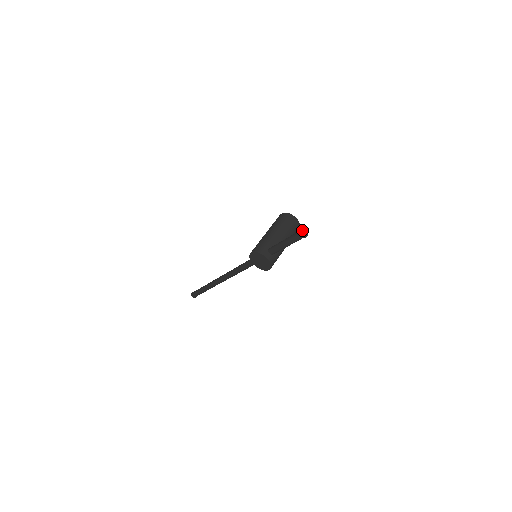
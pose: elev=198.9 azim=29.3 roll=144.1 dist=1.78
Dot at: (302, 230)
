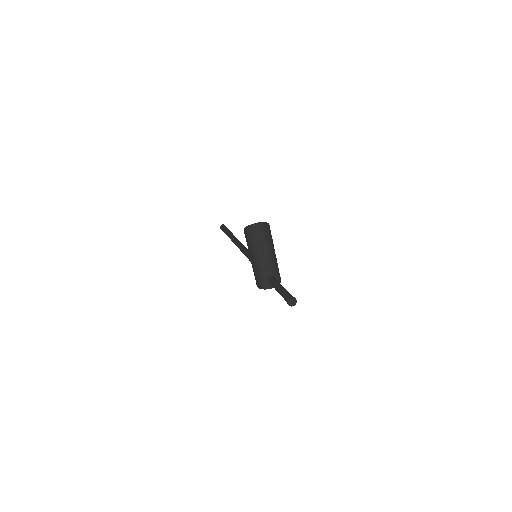
Dot at: (289, 303)
